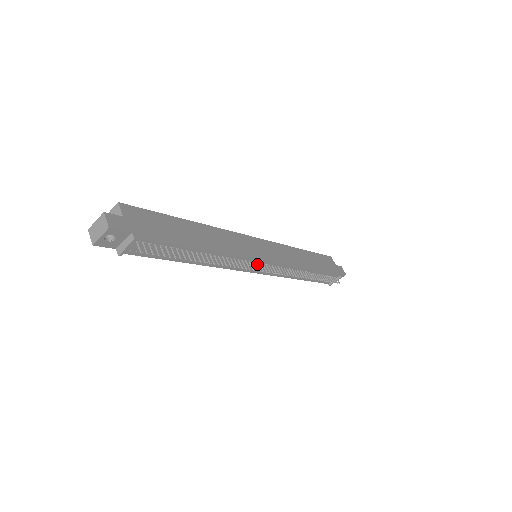
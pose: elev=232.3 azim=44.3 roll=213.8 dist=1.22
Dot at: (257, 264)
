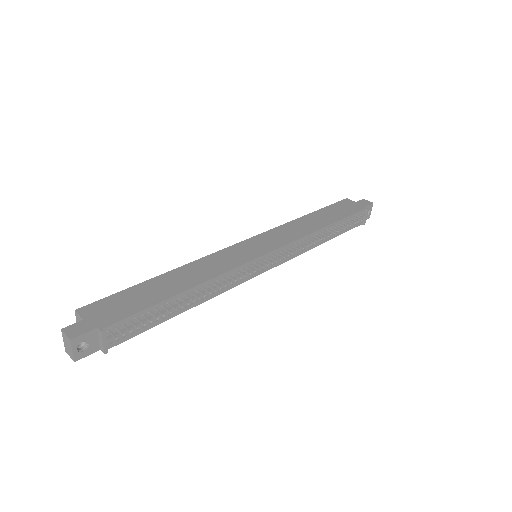
Dot at: (257, 264)
